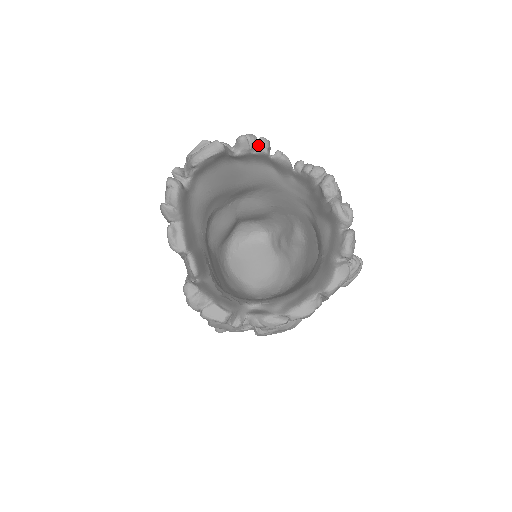
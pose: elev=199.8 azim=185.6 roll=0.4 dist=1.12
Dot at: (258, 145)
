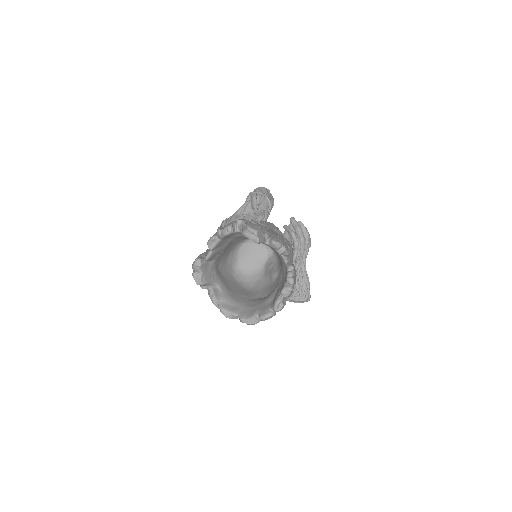
Dot at: (279, 249)
